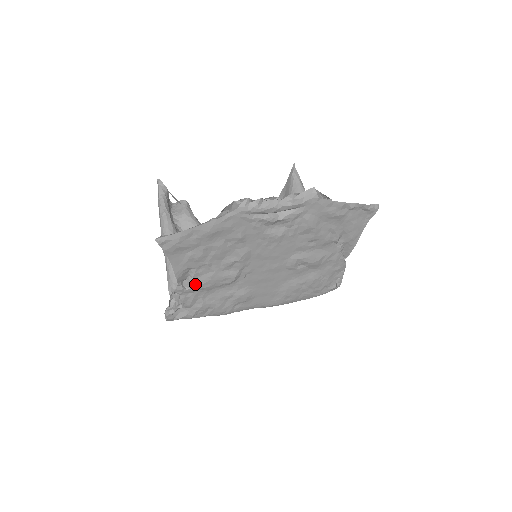
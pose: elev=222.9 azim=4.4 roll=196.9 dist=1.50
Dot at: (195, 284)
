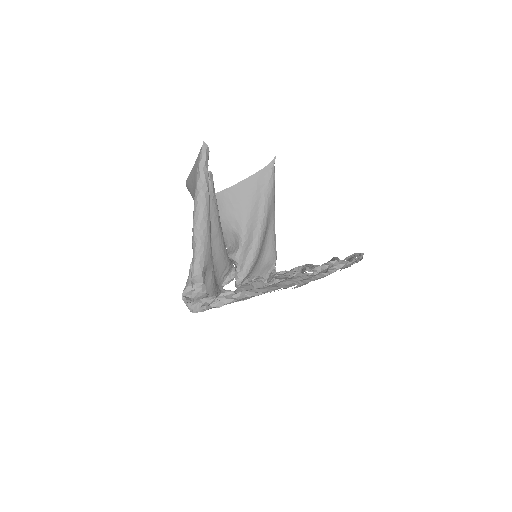
Dot at: occluded
